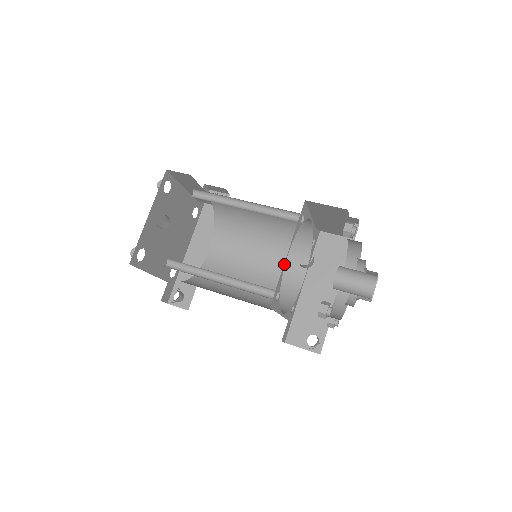
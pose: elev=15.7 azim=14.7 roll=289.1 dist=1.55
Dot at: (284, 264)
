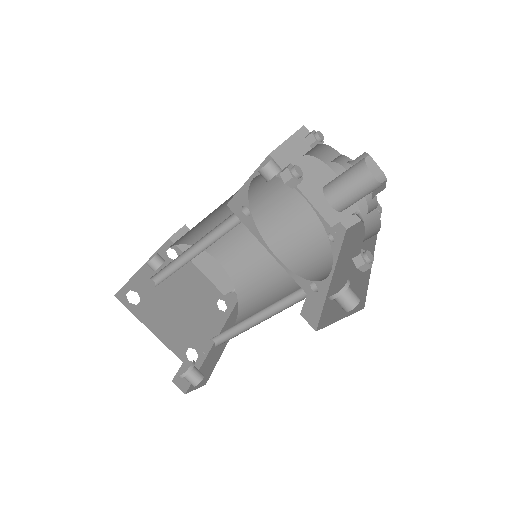
Dot at: (247, 183)
